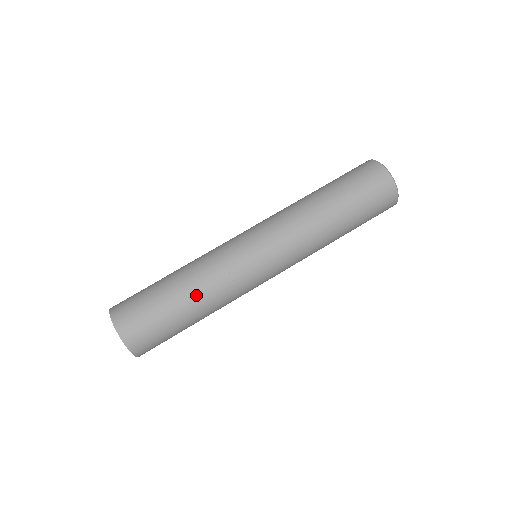
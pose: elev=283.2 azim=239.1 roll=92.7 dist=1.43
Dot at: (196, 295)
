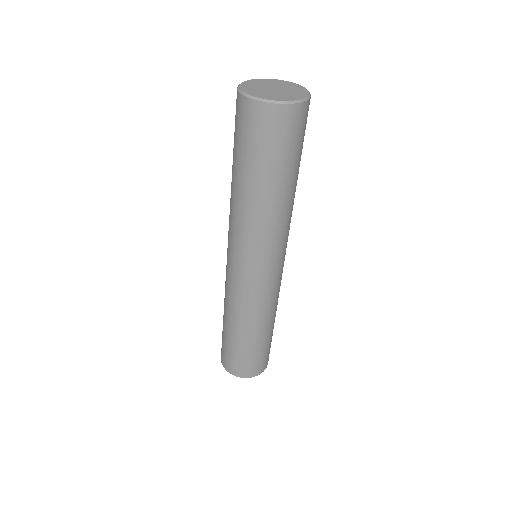
Dot at: occluded
